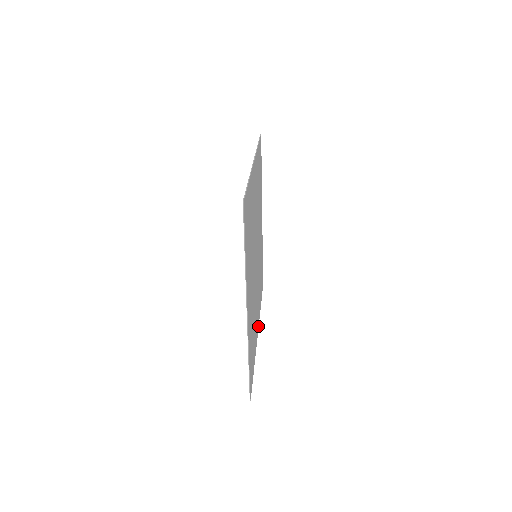
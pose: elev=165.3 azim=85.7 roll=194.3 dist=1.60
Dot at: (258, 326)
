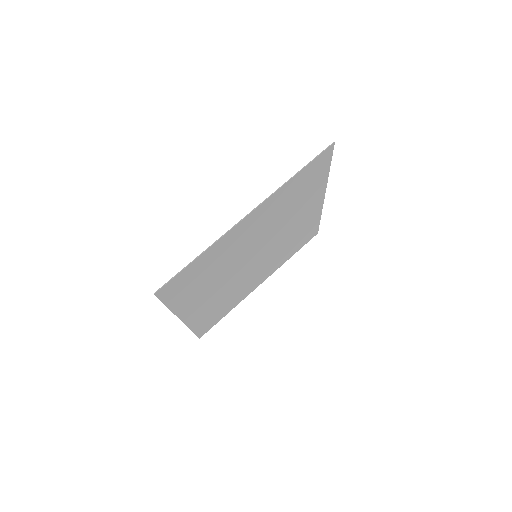
Dot at: (266, 278)
